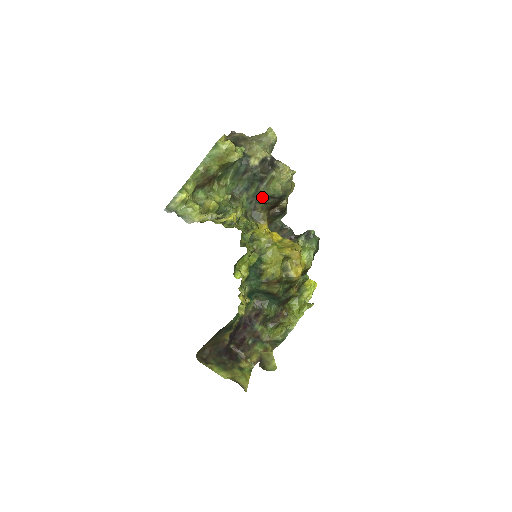
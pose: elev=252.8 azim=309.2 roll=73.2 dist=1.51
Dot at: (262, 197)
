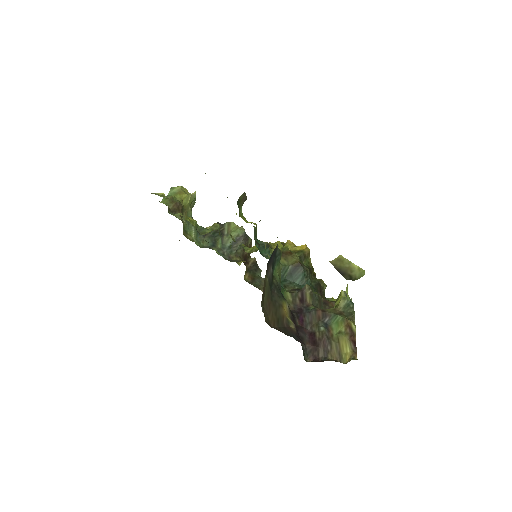
Dot at: occluded
